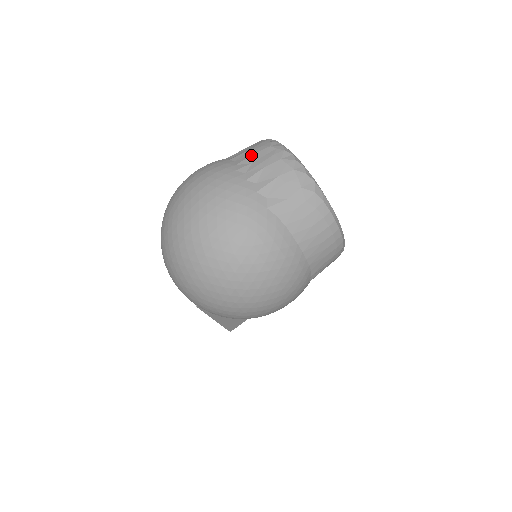
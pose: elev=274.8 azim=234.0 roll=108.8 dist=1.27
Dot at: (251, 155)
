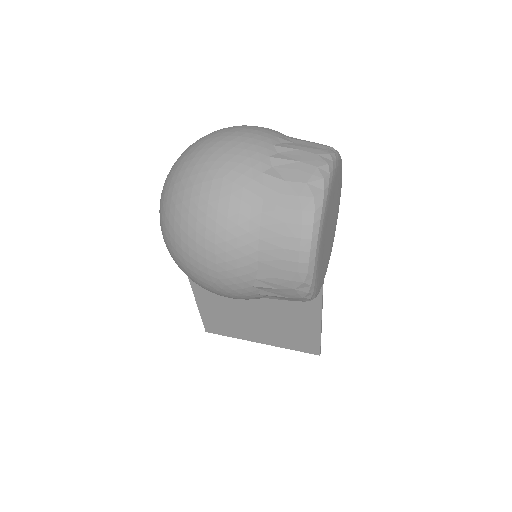
Dot at: occluded
